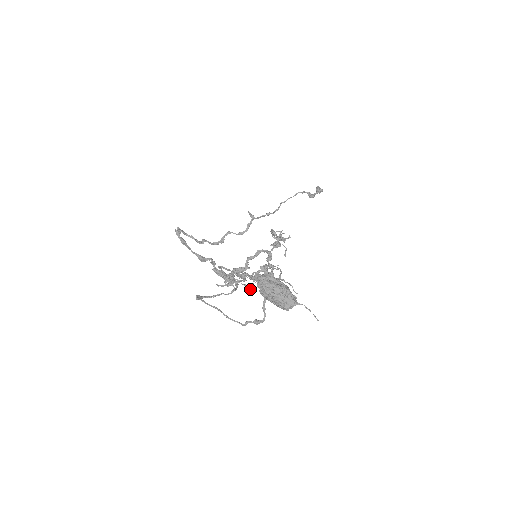
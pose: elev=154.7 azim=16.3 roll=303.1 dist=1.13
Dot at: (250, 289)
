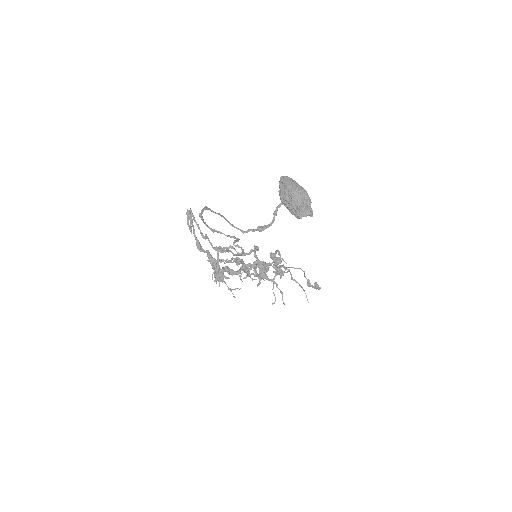
Dot at: occluded
